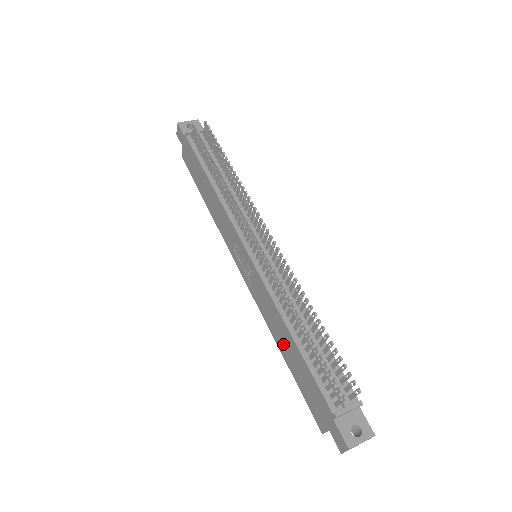
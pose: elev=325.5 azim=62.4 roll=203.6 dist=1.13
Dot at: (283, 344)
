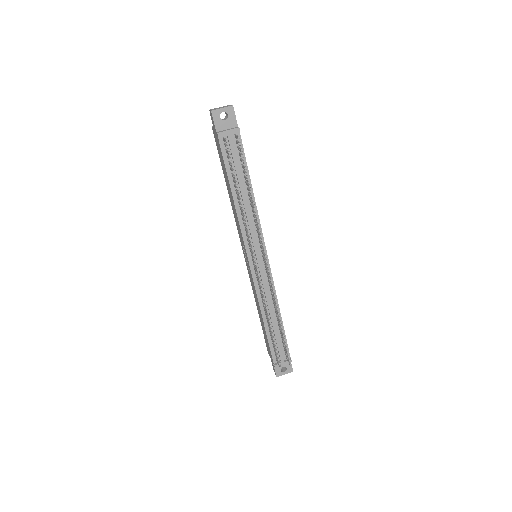
Dot at: (259, 313)
